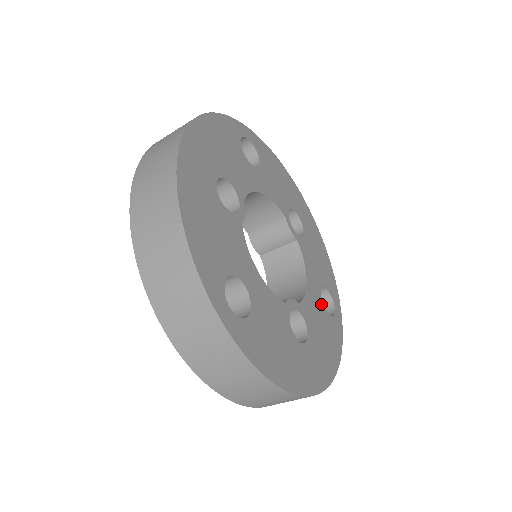
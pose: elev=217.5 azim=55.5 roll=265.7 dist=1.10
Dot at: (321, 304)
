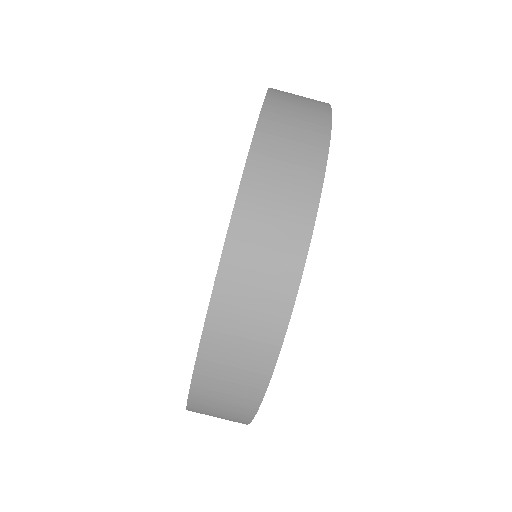
Dot at: occluded
